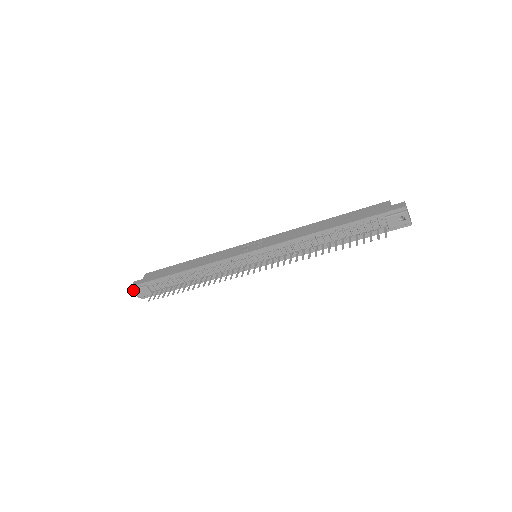
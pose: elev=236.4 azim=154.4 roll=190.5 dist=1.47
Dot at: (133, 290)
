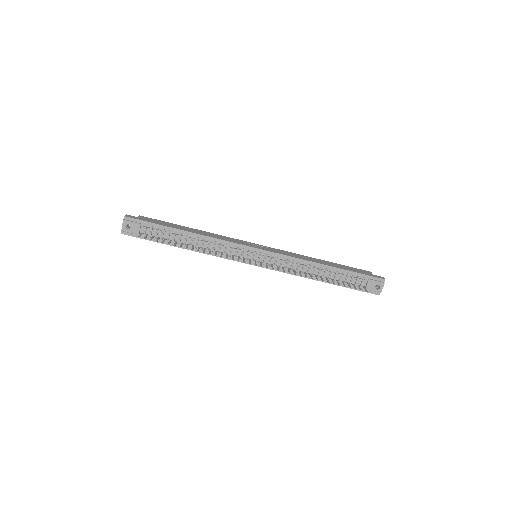
Dot at: (124, 220)
